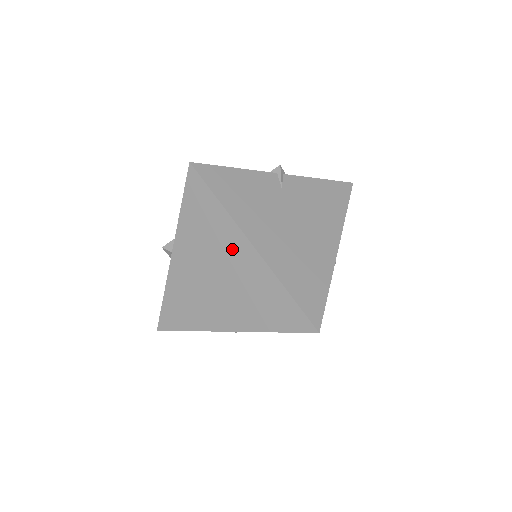
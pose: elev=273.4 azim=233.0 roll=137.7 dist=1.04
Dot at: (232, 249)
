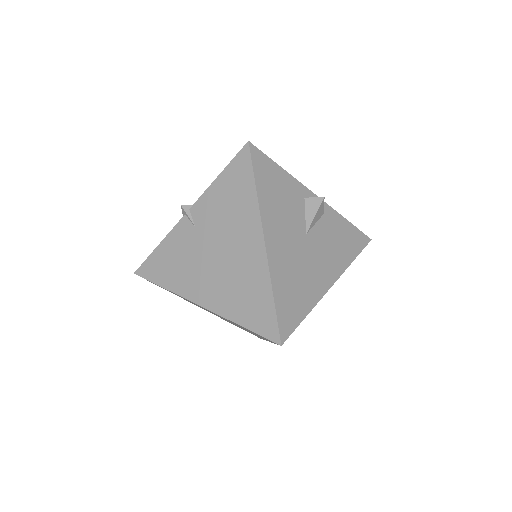
Dot at: occluded
